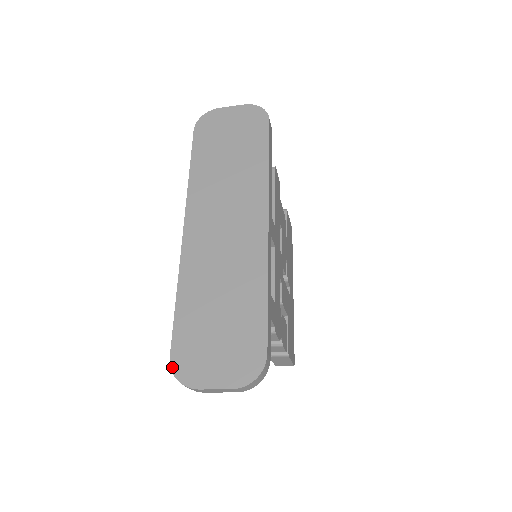
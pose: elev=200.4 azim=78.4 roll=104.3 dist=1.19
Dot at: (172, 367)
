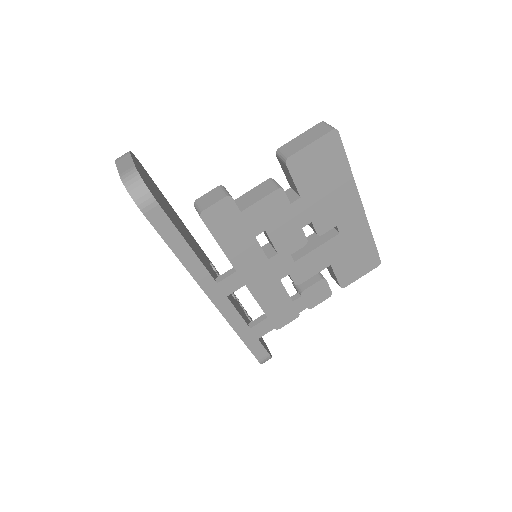
Dot at: occluded
